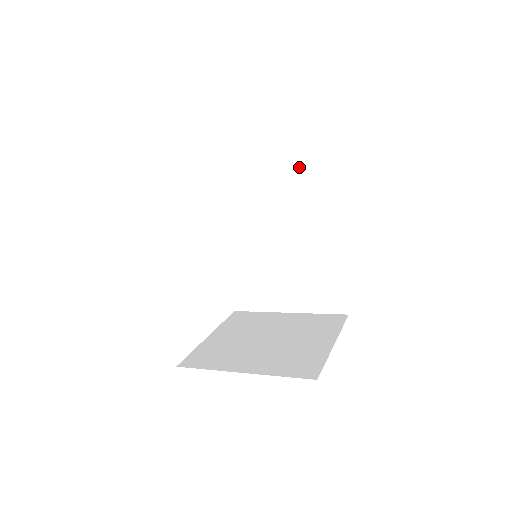
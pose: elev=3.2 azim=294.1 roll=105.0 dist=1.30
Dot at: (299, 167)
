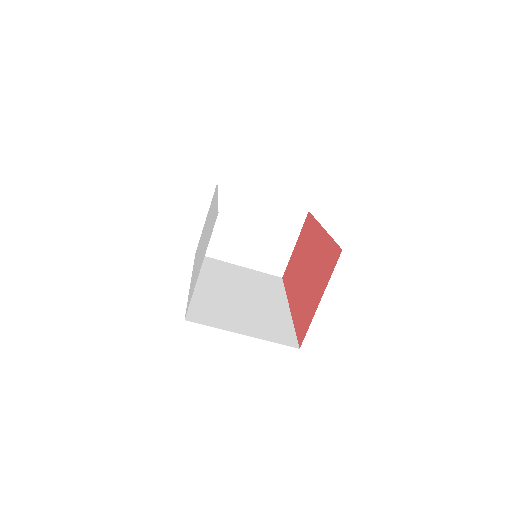
Dot at: (262, 278)
